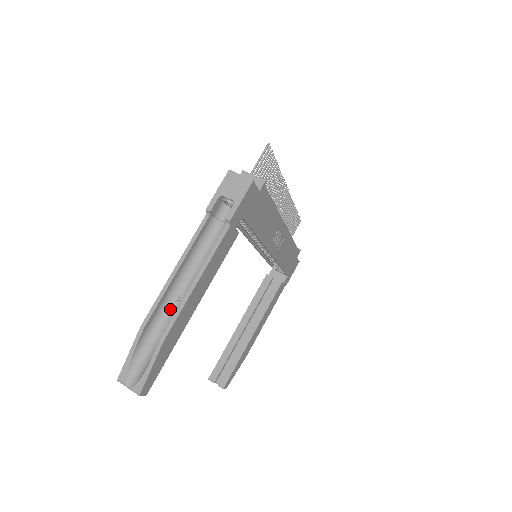
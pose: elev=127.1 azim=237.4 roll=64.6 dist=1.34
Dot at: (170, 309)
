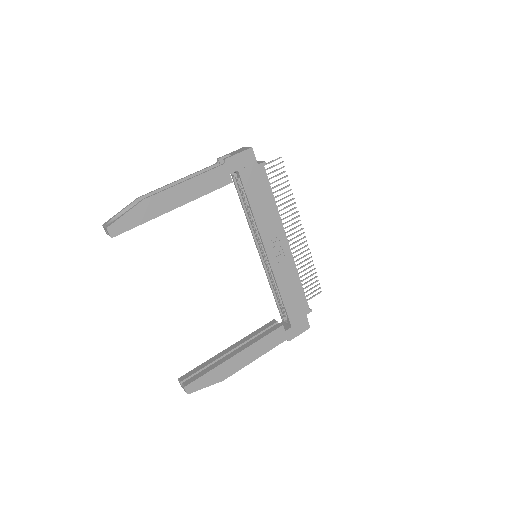
Dot at: occluded
